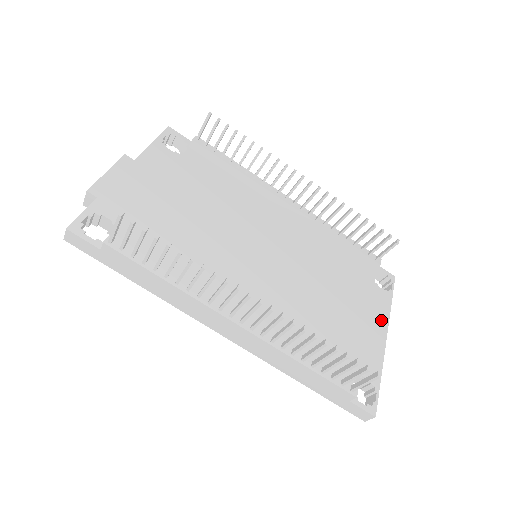
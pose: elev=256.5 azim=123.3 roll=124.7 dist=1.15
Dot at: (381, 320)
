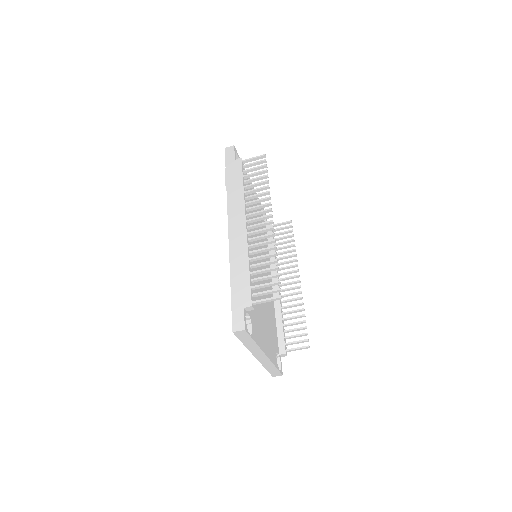
Dot at: (269, 352)
